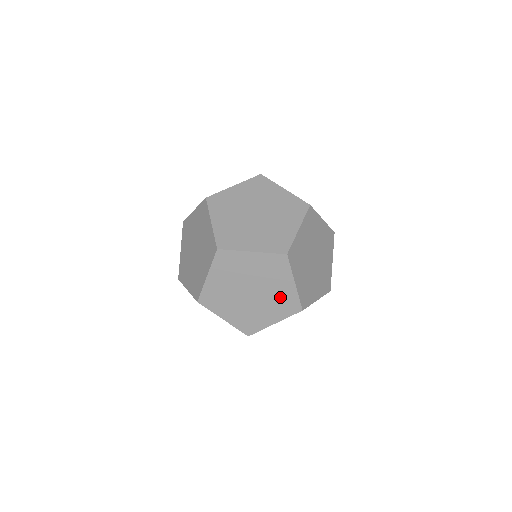
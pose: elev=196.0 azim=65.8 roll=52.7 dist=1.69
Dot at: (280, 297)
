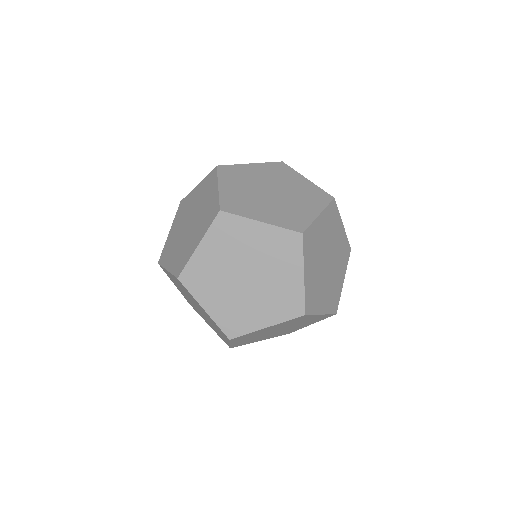
Dot at: (281, 291)
